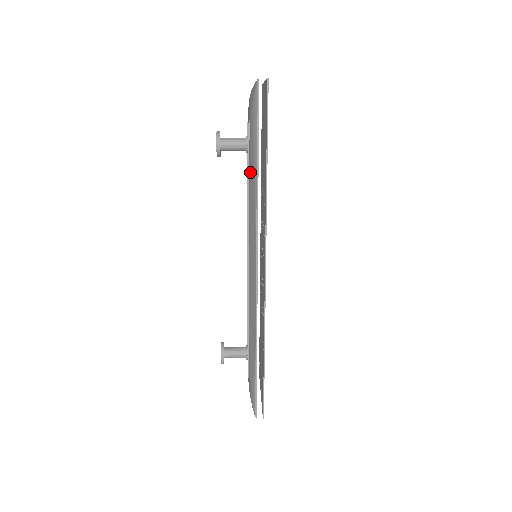
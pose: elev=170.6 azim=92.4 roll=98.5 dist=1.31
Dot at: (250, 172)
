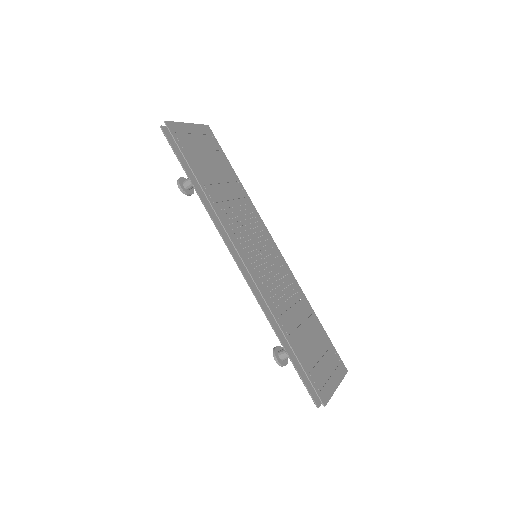
Dot at: occluded
